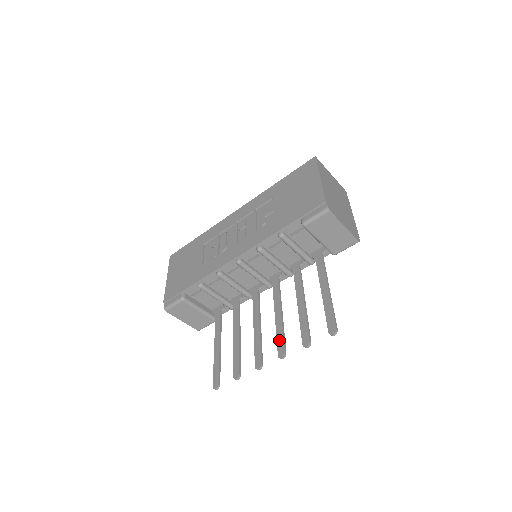
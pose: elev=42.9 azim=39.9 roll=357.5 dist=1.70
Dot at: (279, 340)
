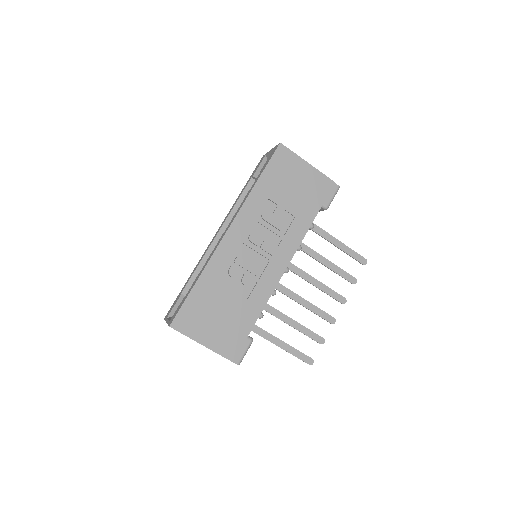
Dot at: (333, 295)
